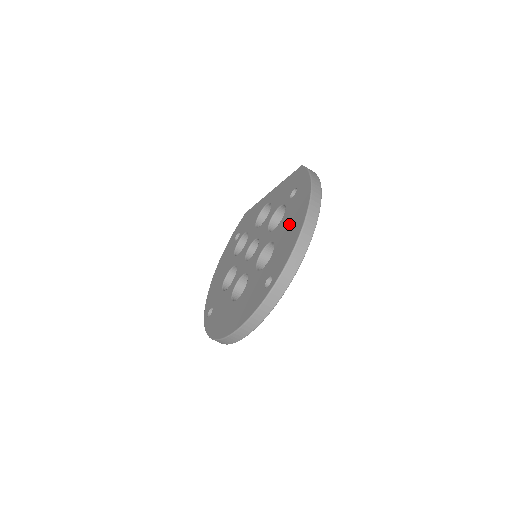
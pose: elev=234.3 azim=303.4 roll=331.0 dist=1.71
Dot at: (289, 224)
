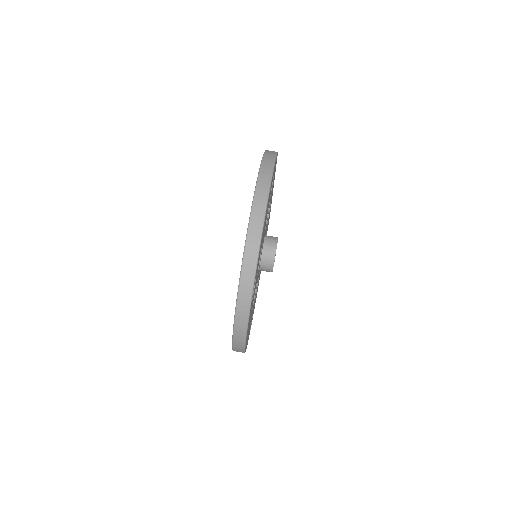
Dot at: occluded
